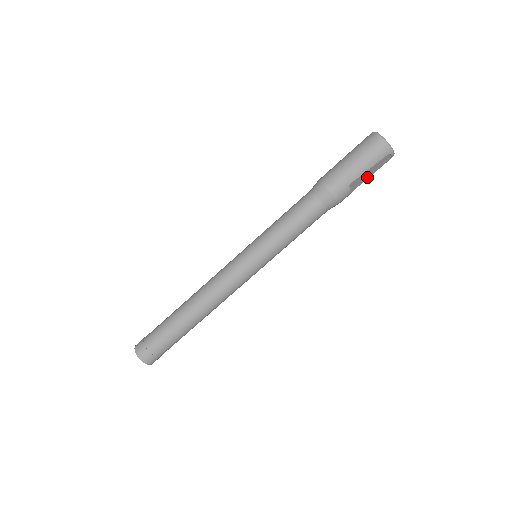
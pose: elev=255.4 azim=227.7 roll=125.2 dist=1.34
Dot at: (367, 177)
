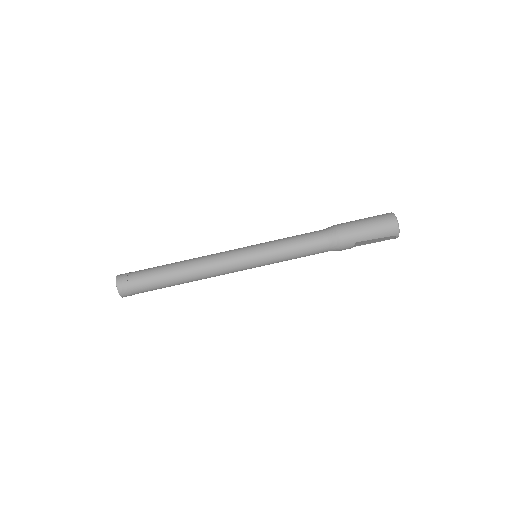
Dot at: (370, 243)
